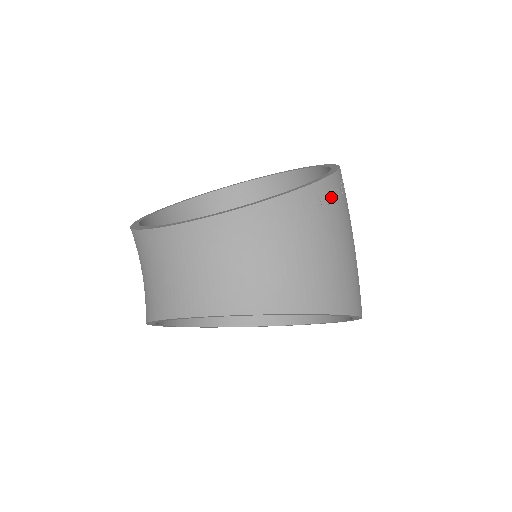
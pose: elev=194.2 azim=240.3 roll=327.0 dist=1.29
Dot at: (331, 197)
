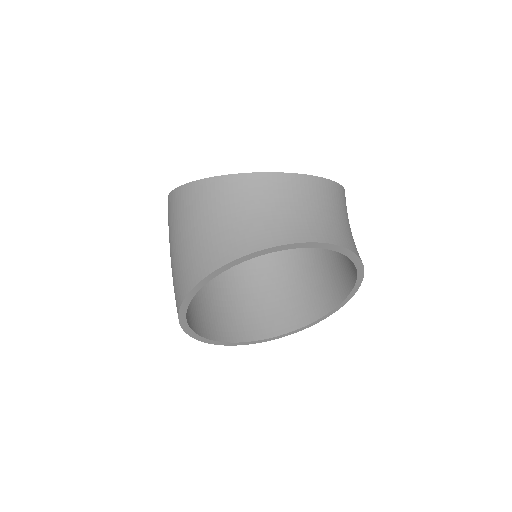
Dot at: occluded
